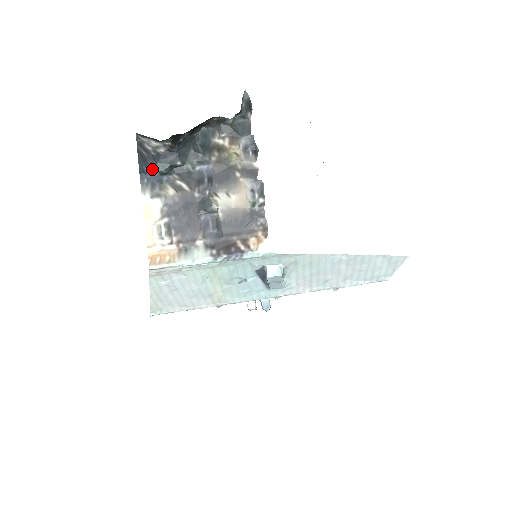
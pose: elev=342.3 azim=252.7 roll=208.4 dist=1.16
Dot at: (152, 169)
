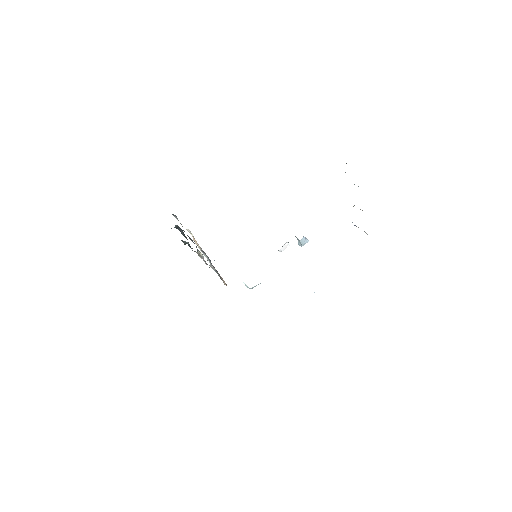
Dot at: occluded
